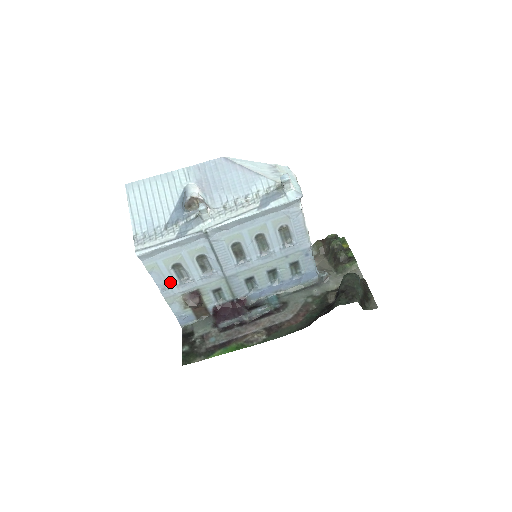
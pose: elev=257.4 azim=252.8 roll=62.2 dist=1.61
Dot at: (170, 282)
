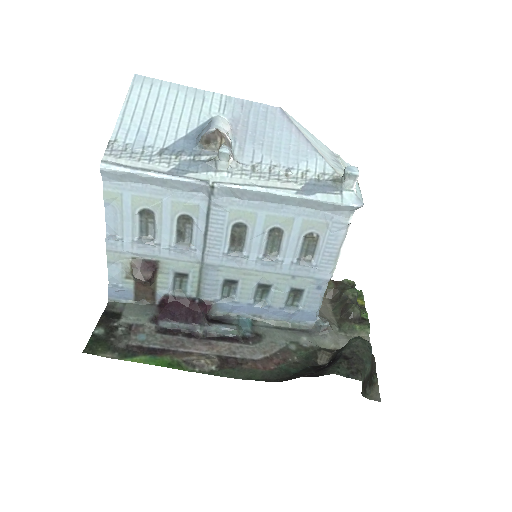
Dot at: (126, 231)
